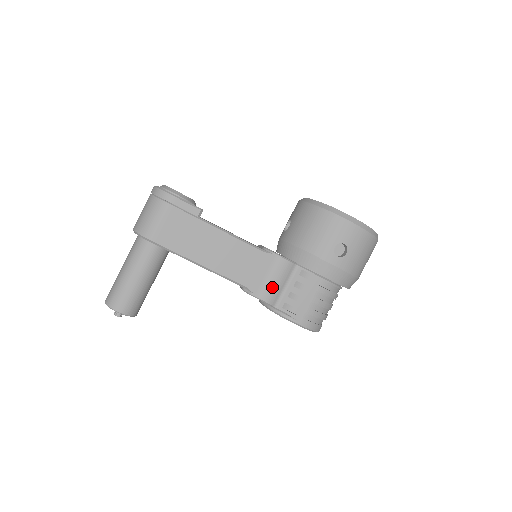
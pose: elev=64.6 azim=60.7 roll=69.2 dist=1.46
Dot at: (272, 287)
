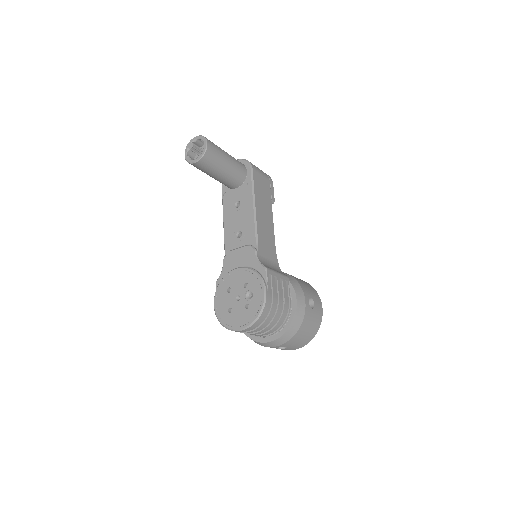
Dot at: (267, 264)
